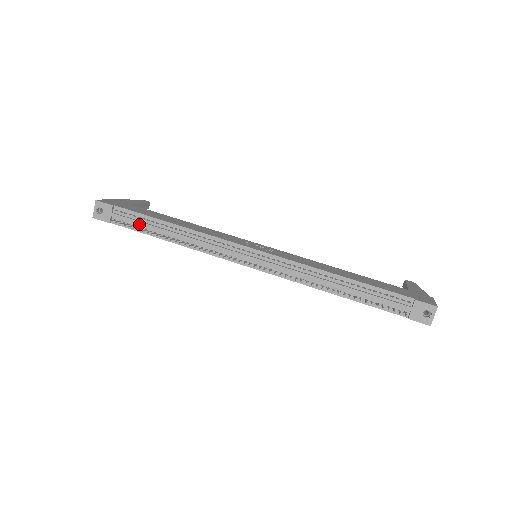
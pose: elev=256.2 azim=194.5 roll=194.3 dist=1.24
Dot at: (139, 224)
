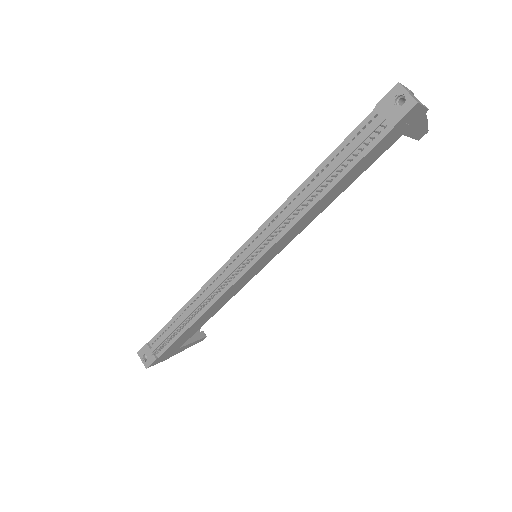
Dot at: (168, 335)
